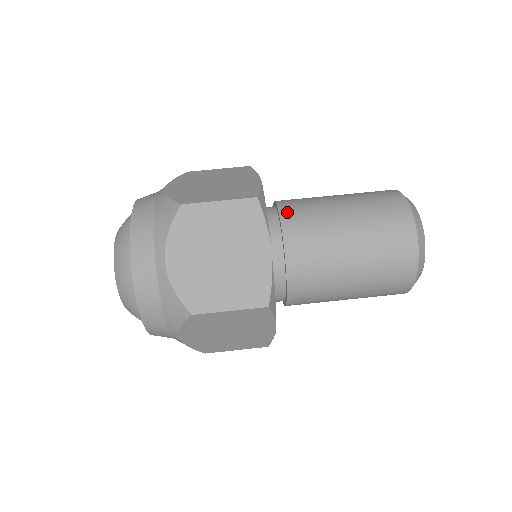
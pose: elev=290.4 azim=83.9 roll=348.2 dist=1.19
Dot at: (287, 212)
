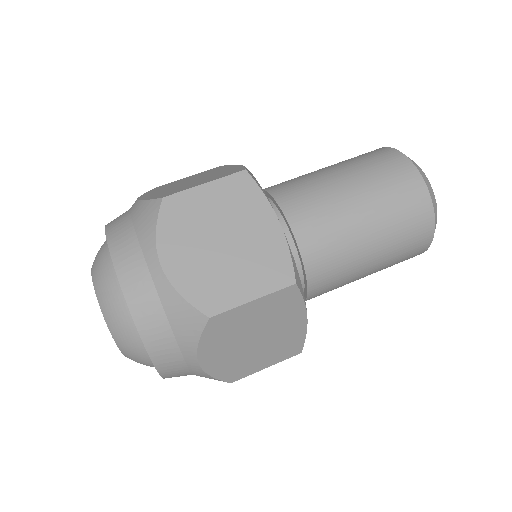
Dot at: (278, 191)
